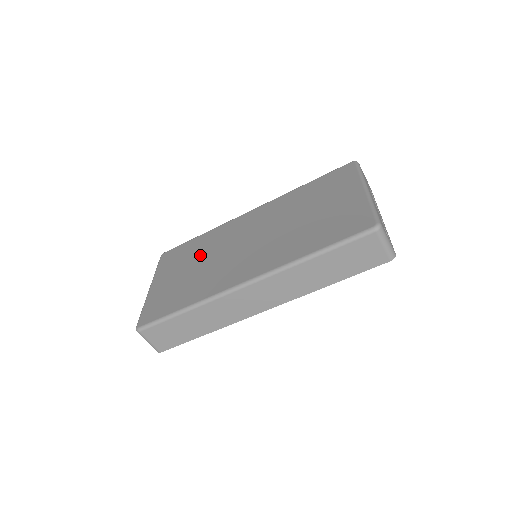
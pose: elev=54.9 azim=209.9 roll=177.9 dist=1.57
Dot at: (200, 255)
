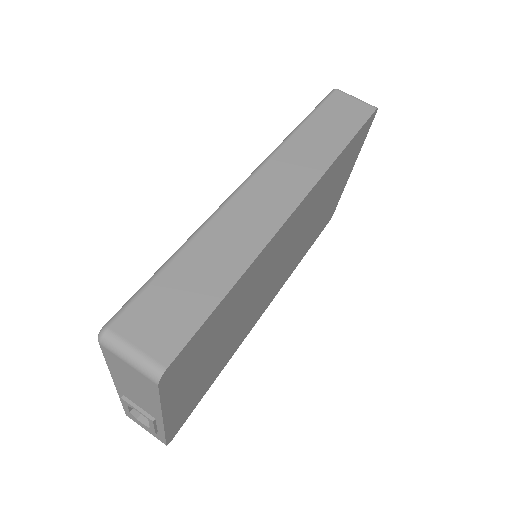
Dot at: occluded
